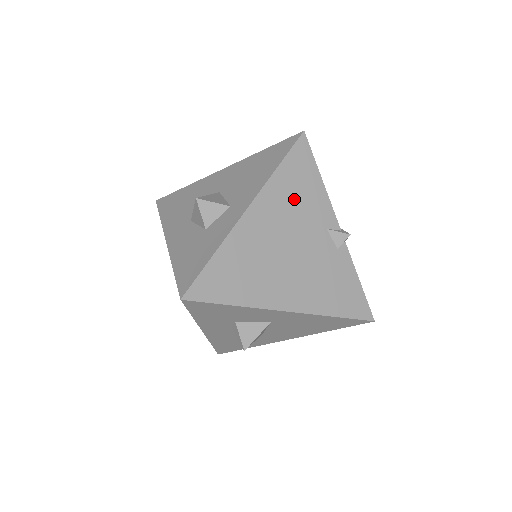
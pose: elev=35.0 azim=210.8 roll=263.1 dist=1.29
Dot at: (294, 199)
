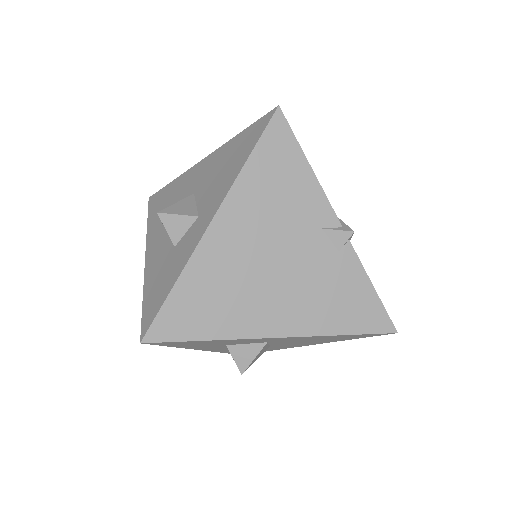
Dot at: (273, 199)
